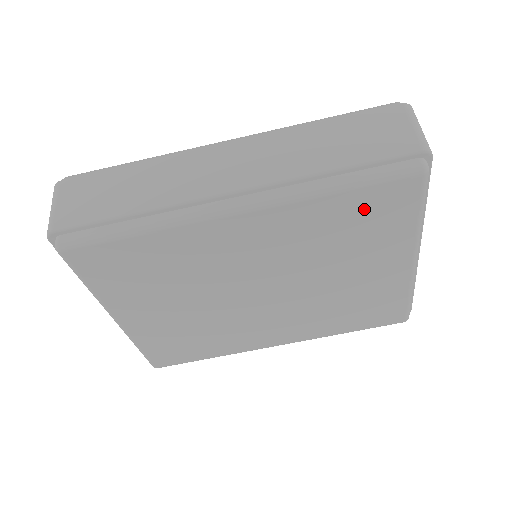
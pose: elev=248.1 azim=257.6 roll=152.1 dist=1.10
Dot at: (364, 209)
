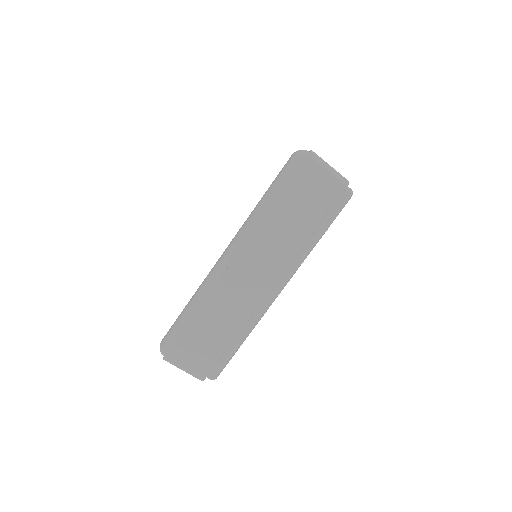
Dot at: occluded
